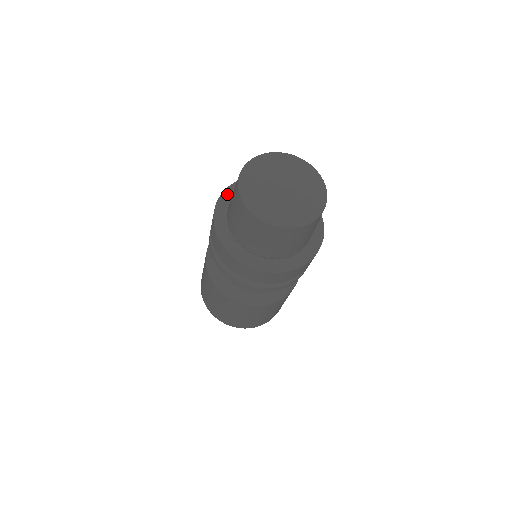
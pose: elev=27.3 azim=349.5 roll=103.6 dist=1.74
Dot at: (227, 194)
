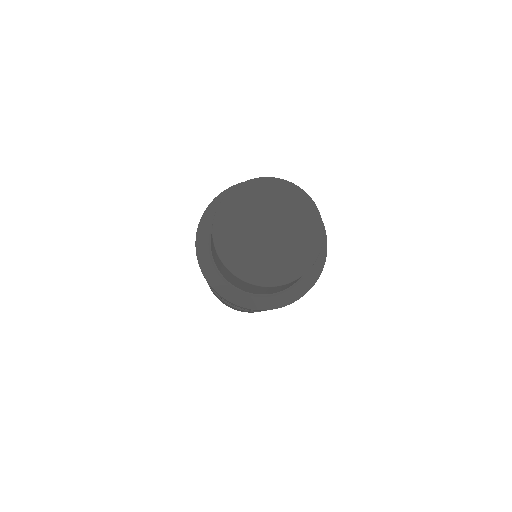
Dot at: (206, 219)
